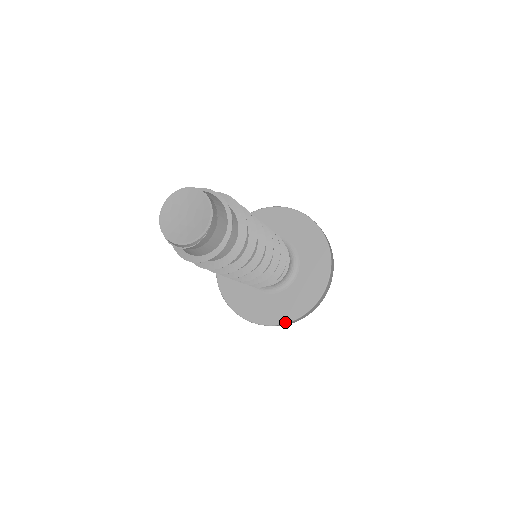
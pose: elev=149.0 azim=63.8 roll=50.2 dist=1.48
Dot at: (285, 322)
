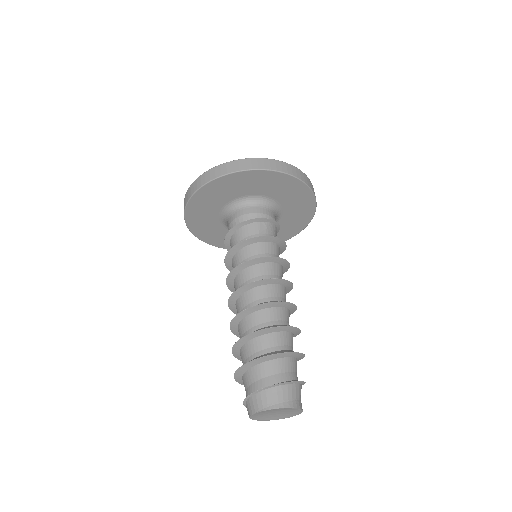
Dot at: occluded
